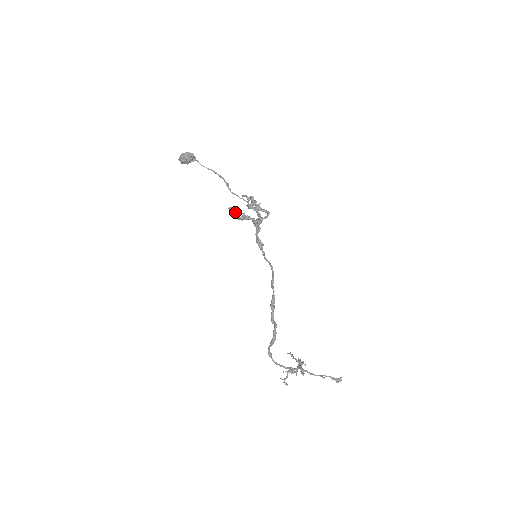
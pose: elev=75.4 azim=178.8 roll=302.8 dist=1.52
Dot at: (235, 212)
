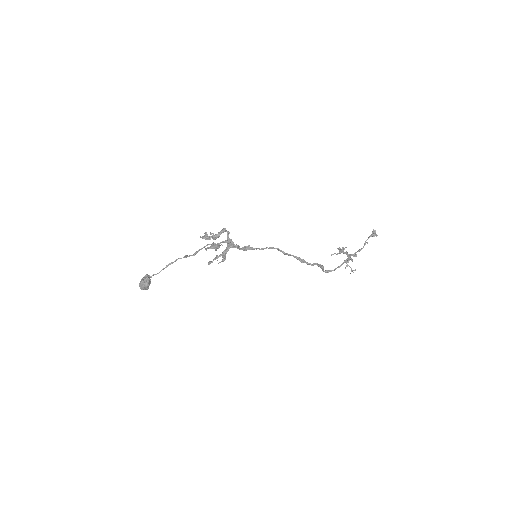
Dot at: occluded
